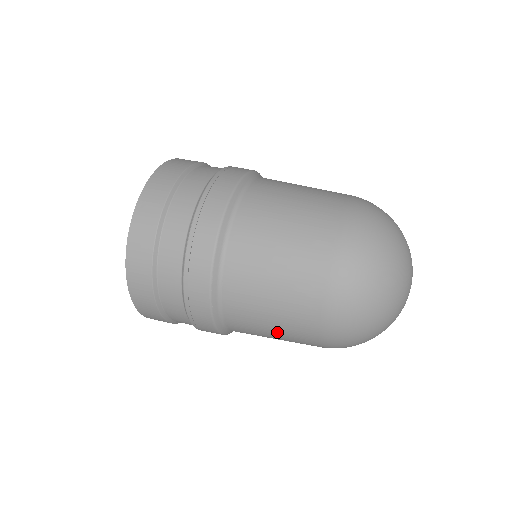
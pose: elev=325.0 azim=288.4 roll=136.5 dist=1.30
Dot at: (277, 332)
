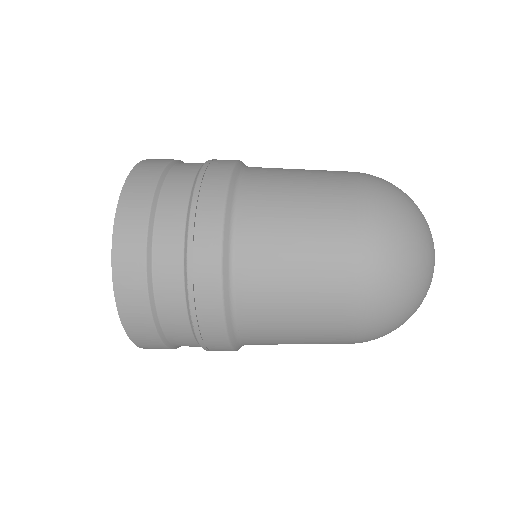
Dot at: occluded
